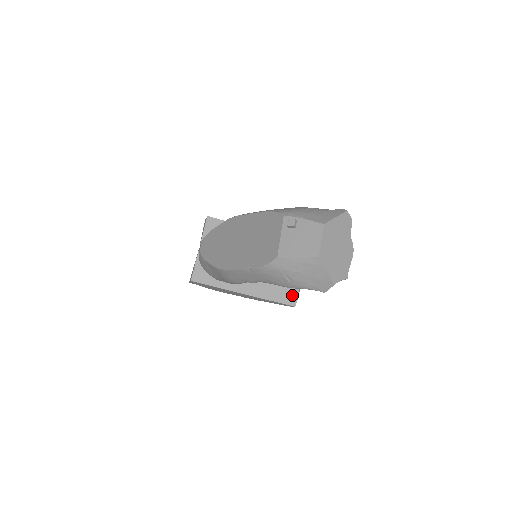
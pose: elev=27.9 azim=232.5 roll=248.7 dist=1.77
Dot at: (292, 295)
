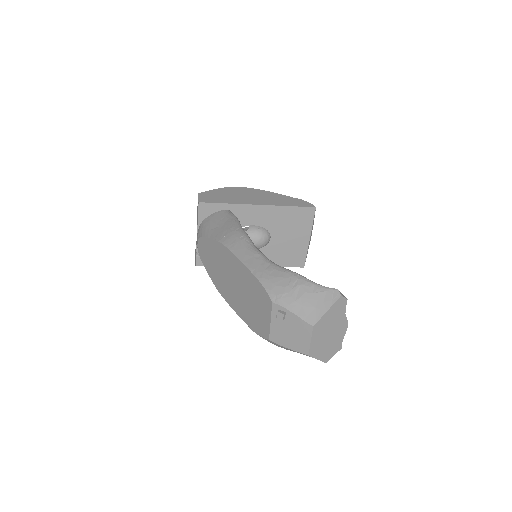
Dot at: (300, 258)
